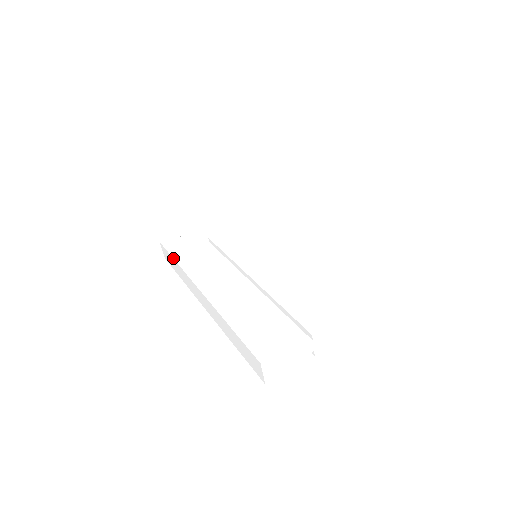
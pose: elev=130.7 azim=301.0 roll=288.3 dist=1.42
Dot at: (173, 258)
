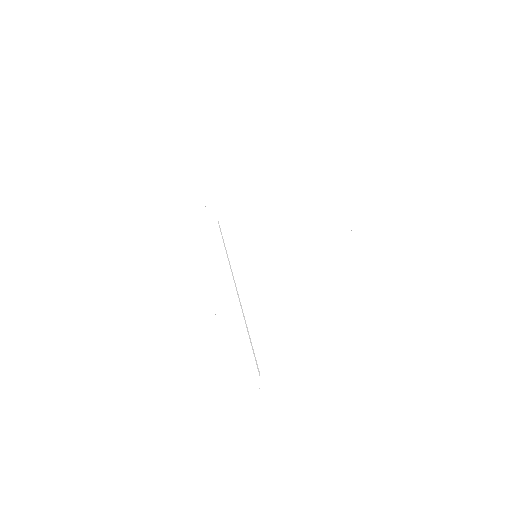
Dot at: (175, 232)
